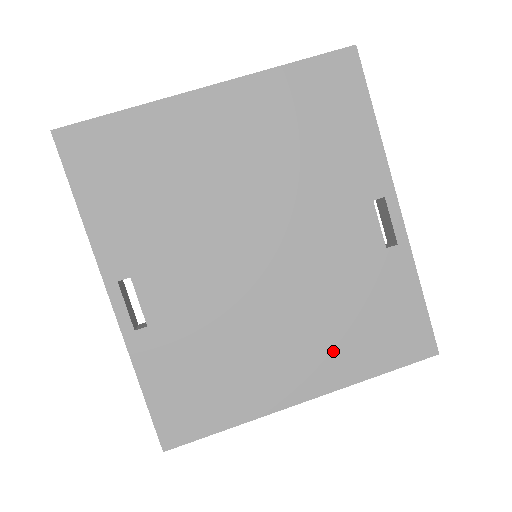
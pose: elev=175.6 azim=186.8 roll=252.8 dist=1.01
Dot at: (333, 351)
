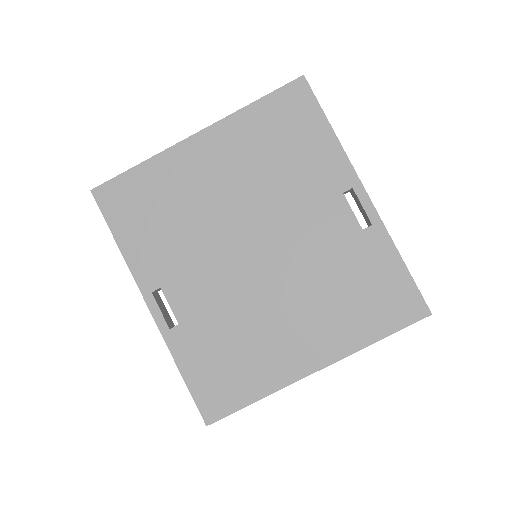
Dot at: (333, 324)
